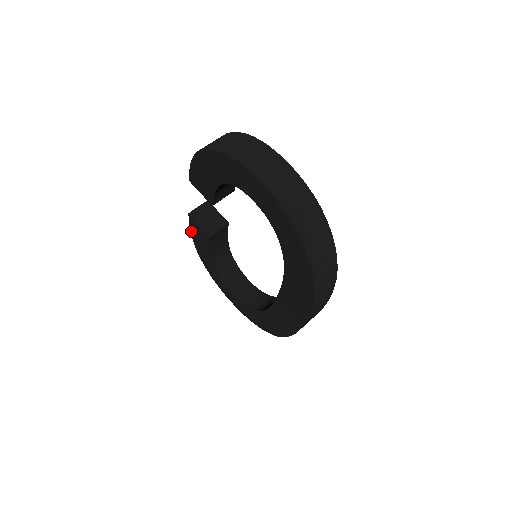
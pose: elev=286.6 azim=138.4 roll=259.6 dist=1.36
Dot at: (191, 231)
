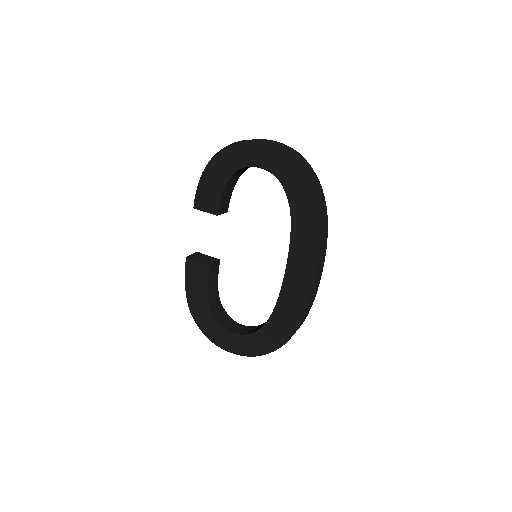
Dot at: (186, 282)
